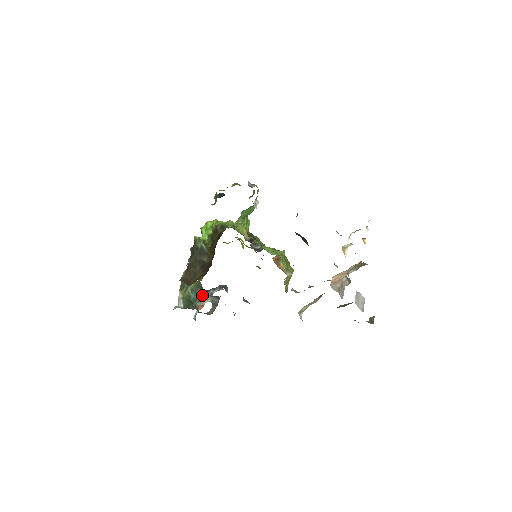
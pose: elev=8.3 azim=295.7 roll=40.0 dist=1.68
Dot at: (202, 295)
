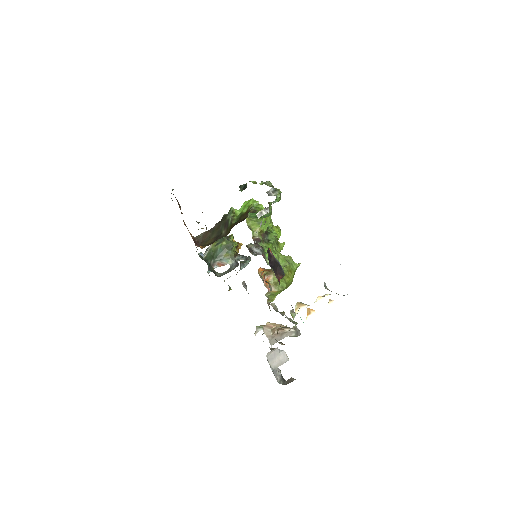
Dot at: (227, 256)
